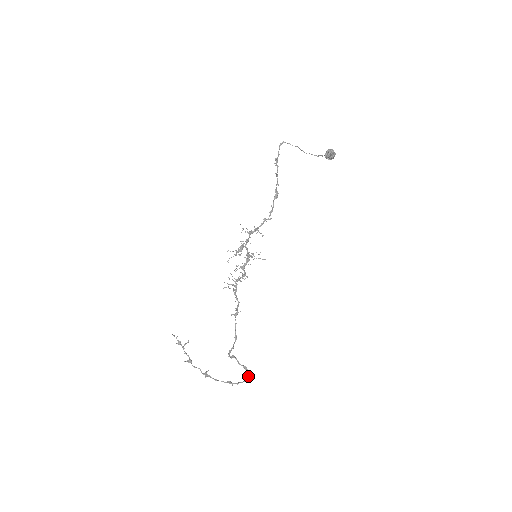
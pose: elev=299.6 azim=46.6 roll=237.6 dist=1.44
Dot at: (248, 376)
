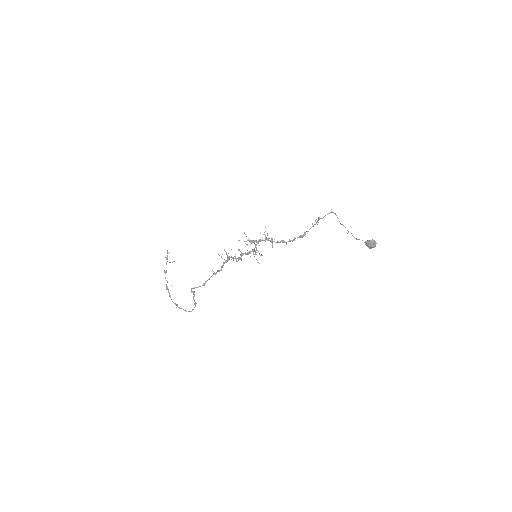
Dot at: (192, 310)
